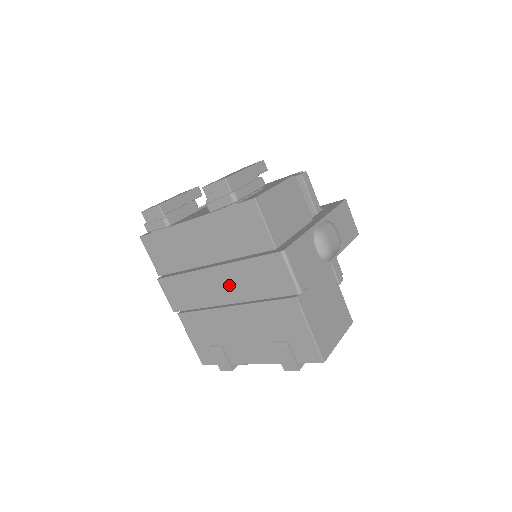
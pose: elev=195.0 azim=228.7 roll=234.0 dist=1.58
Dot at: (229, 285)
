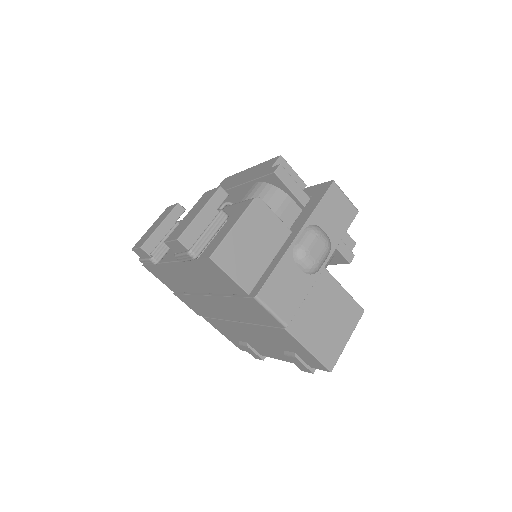
Dot at: (227, 309)
